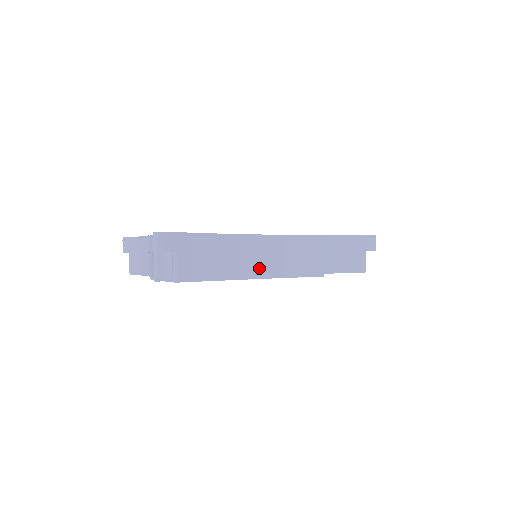
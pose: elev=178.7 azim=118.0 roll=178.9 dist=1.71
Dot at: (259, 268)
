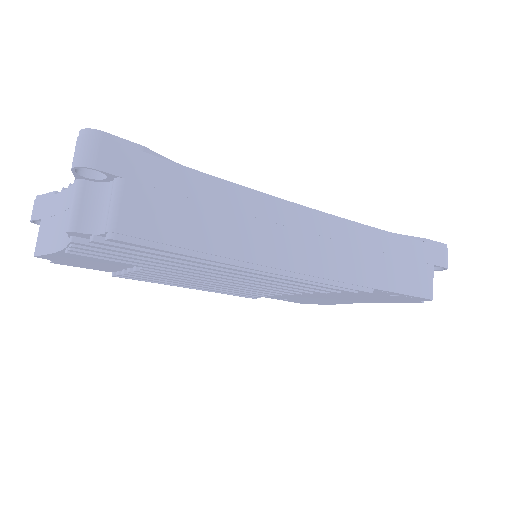
Dot at: (273, 253)
